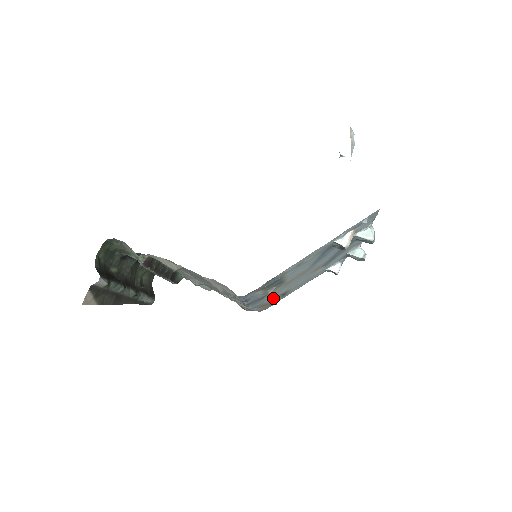
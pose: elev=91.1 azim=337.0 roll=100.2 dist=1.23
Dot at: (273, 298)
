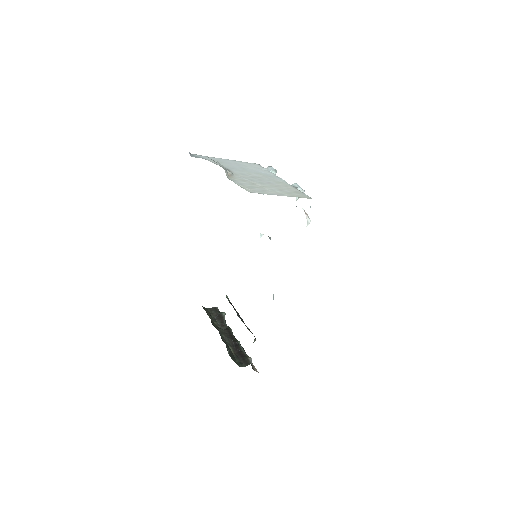
Dot at: occluded
